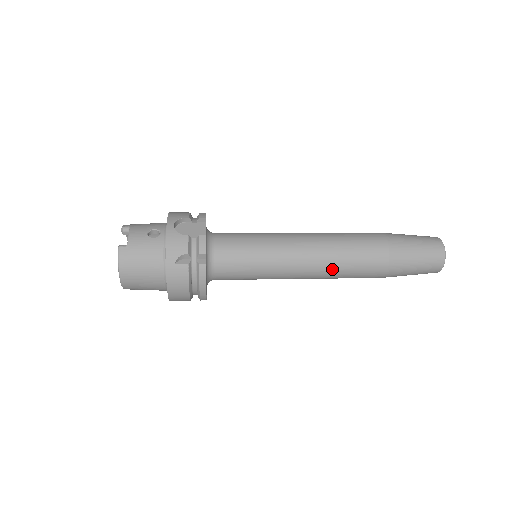
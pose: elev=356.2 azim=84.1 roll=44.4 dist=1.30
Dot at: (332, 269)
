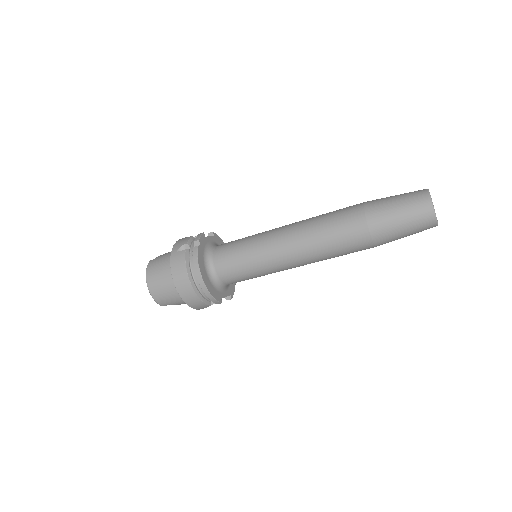
Dot at: (311, 235)
